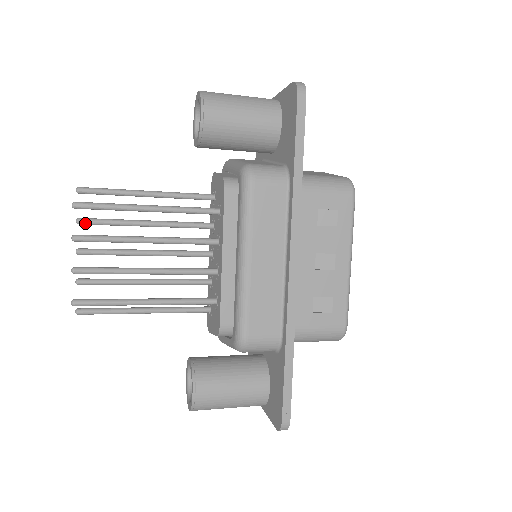
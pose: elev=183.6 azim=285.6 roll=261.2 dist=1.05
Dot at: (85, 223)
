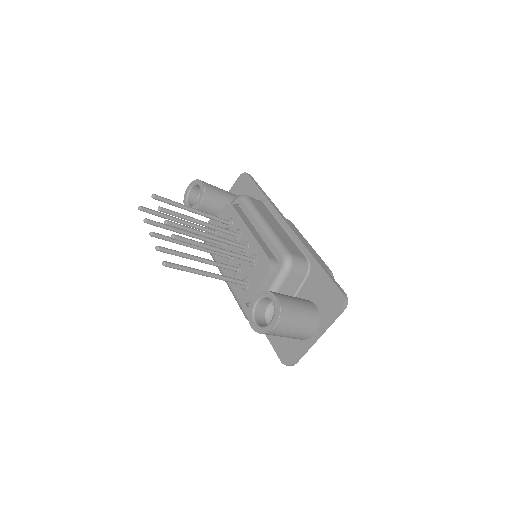
Dot at: (151, 221)
